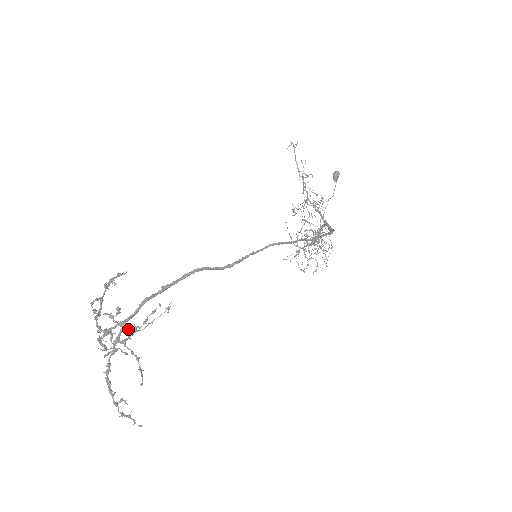
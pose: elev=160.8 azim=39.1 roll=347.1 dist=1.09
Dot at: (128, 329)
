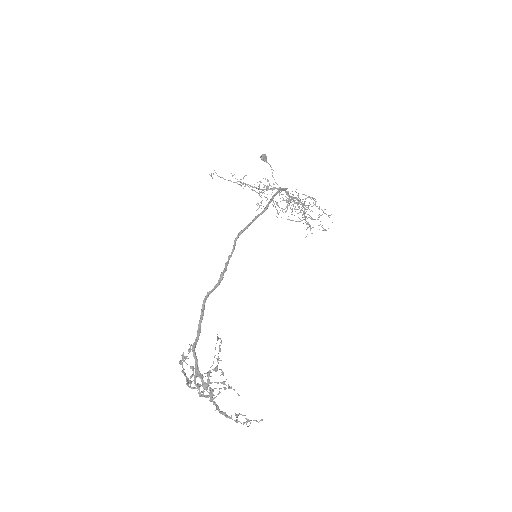
Dot at: occluded
